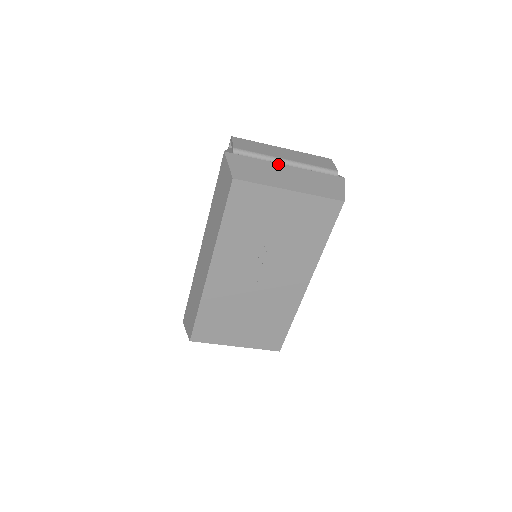
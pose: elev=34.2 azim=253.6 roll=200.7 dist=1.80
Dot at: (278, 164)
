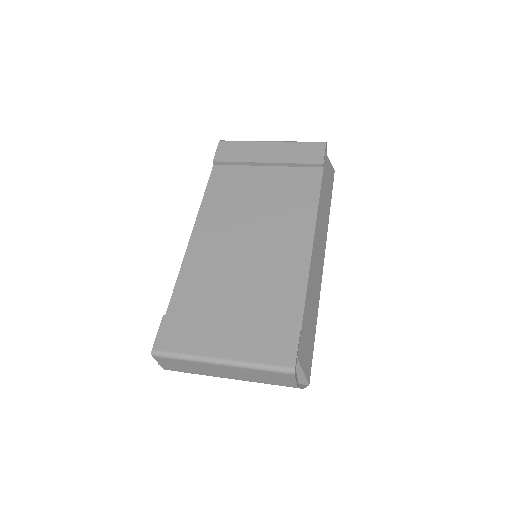
Dot at: occluded
